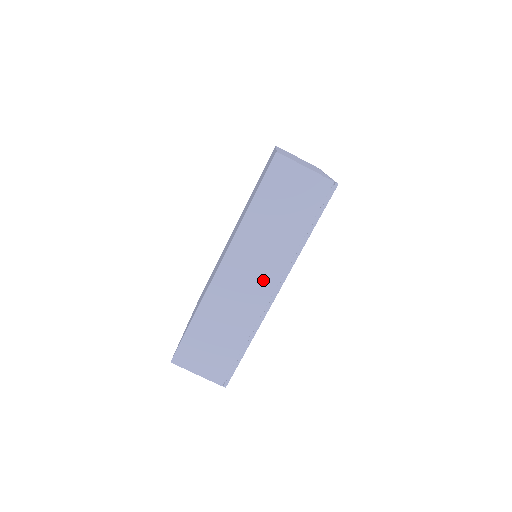
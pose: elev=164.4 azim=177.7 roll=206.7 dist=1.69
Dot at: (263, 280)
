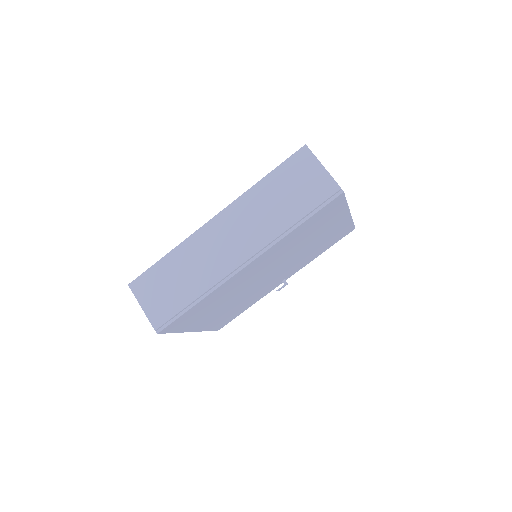
Dot at: (241, 247)
